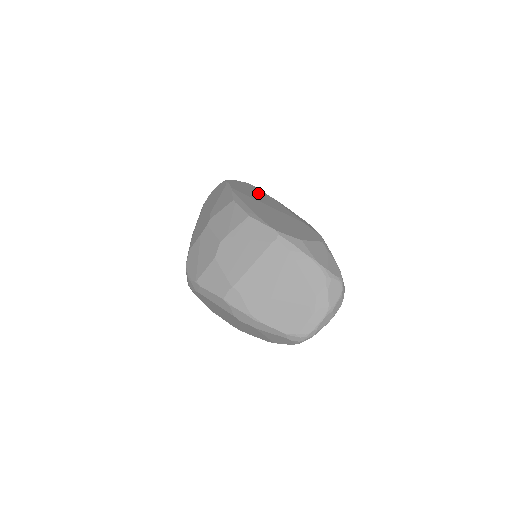
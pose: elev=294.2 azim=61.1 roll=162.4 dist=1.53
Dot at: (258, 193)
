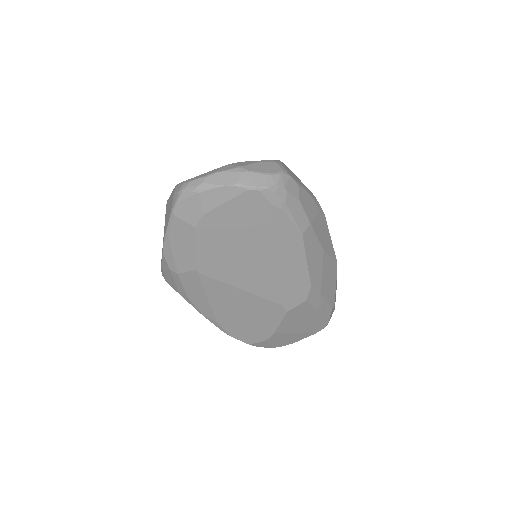
Dot at: occluded
